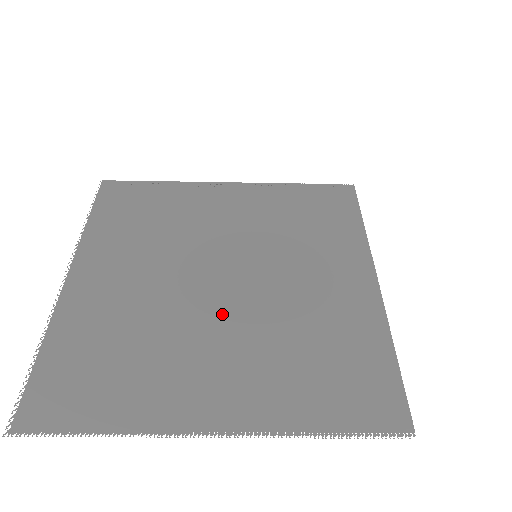
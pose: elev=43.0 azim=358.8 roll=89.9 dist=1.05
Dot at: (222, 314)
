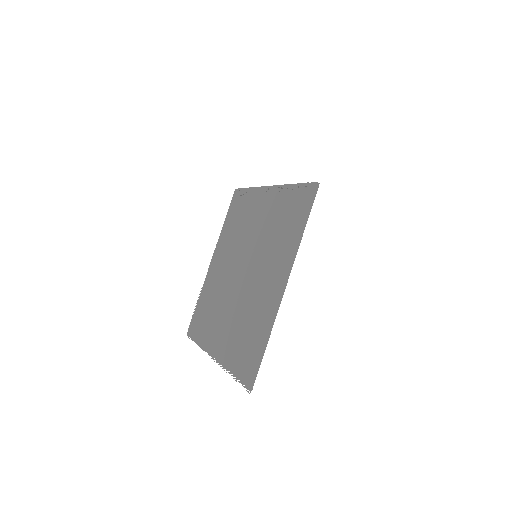
Dot at: (234, 296)
